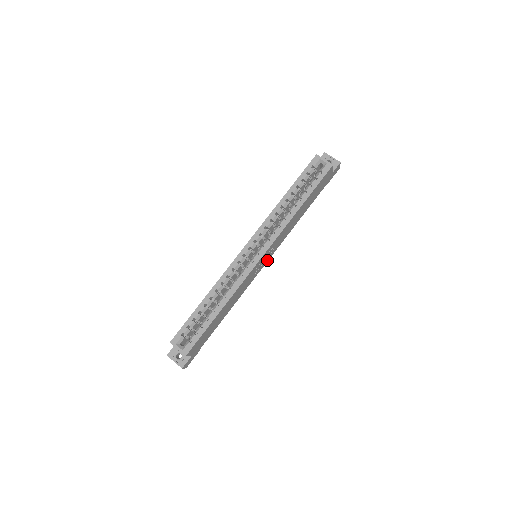
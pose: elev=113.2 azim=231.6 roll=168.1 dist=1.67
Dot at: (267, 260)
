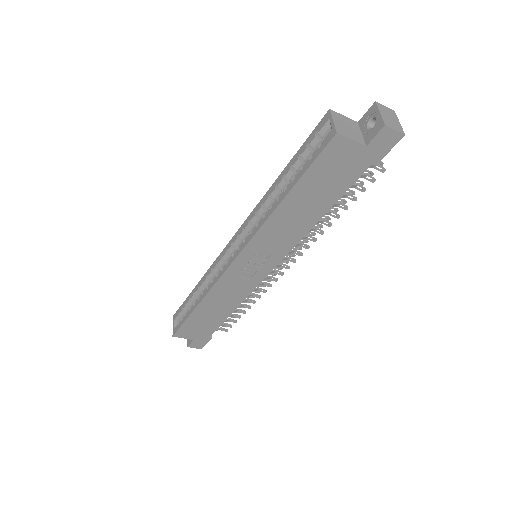
Dot at: (271, 266)
